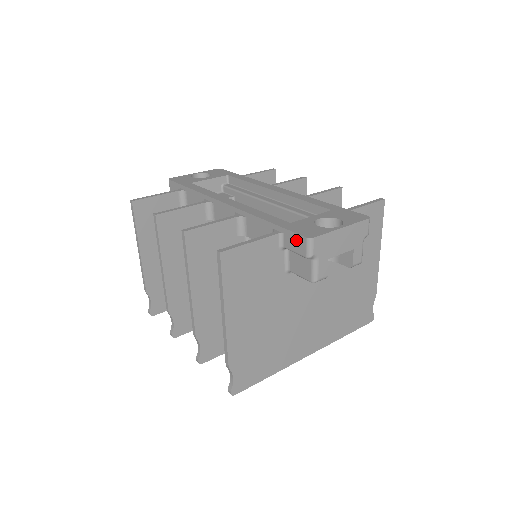
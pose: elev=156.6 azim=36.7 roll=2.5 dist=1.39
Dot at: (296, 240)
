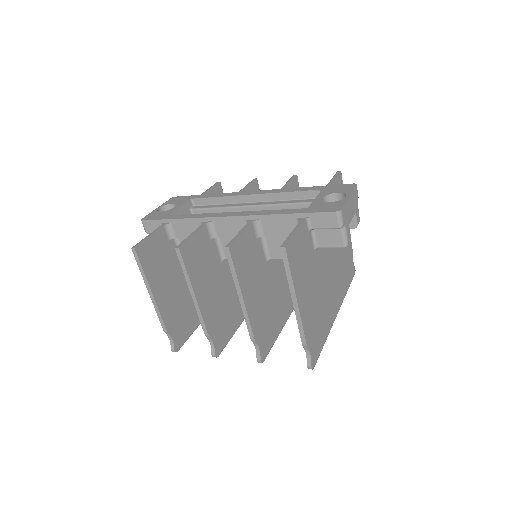
Dot at: (325, 218)
